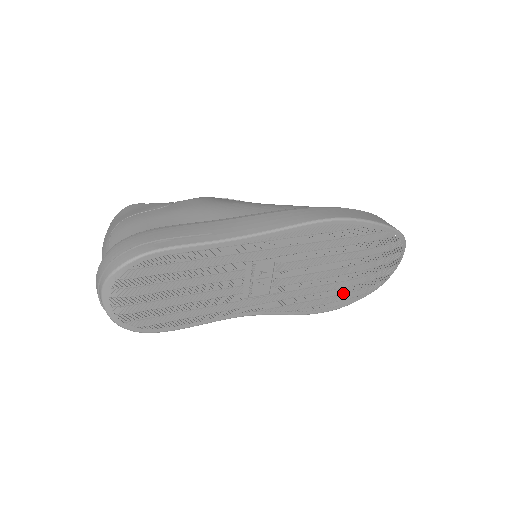
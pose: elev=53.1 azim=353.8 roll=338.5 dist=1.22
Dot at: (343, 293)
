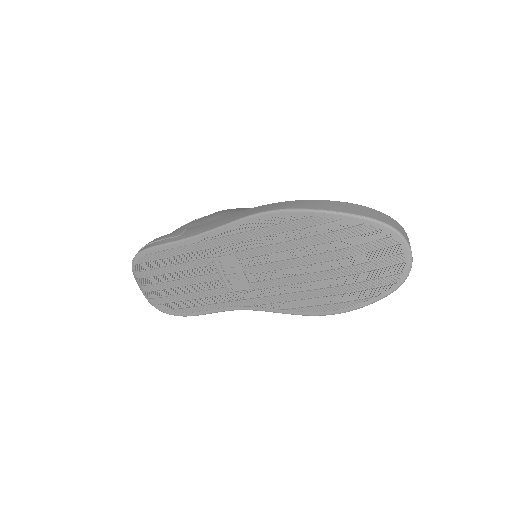
Dot at: (337, 294)
